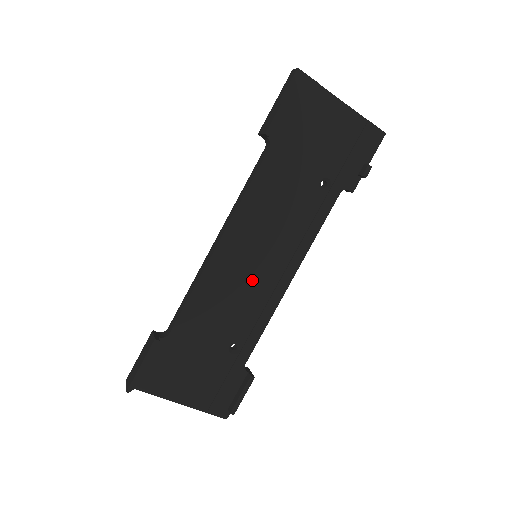
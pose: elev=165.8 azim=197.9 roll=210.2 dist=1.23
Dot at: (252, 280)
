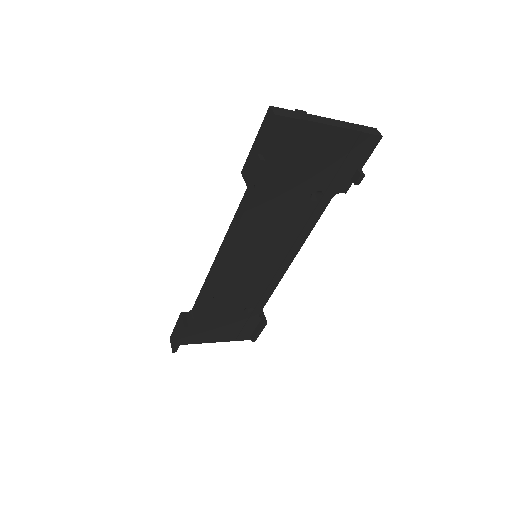
Dot at: (255, 273)
